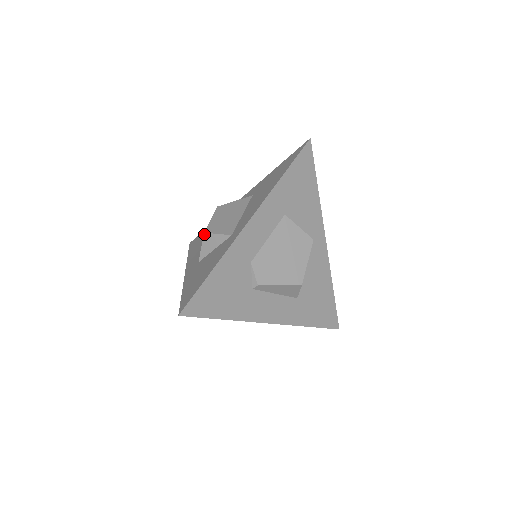
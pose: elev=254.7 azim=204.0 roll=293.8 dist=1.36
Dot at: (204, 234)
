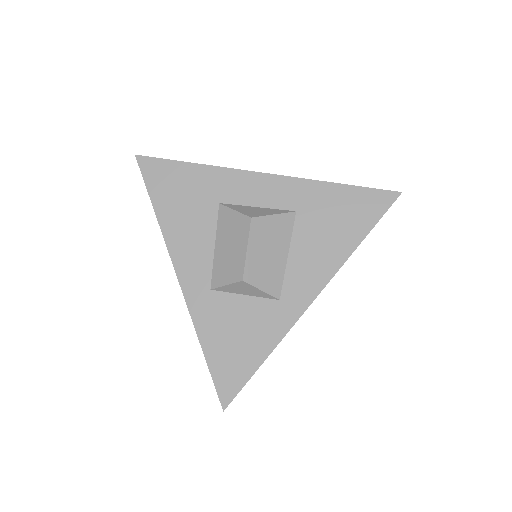
Dot at: (242, 282)
